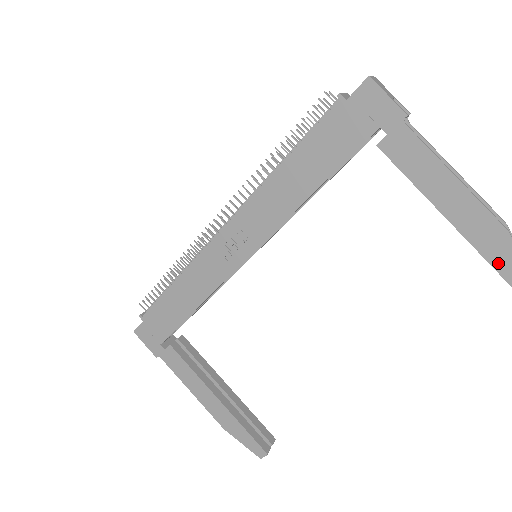
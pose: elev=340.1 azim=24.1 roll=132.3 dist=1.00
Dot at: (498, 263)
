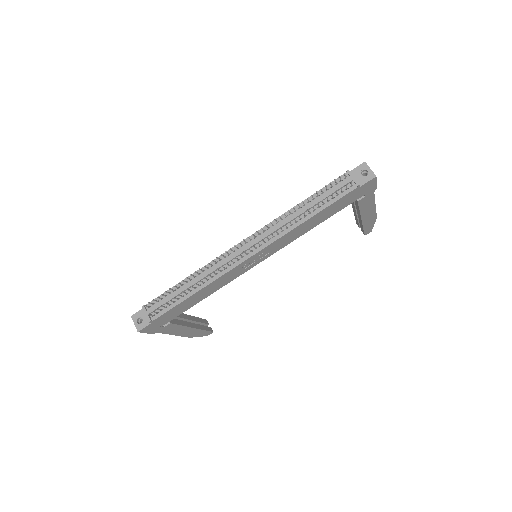
Dot at: (366, 228)
